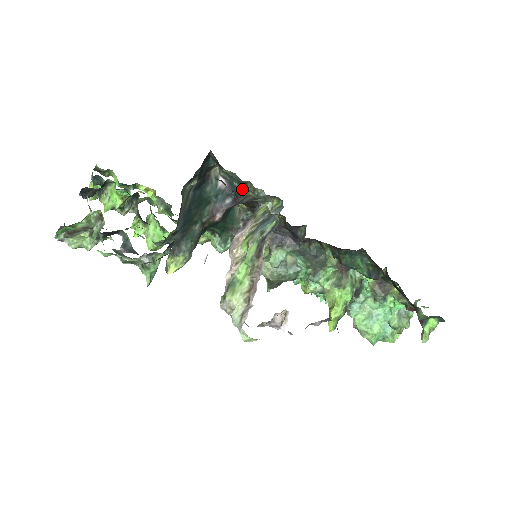
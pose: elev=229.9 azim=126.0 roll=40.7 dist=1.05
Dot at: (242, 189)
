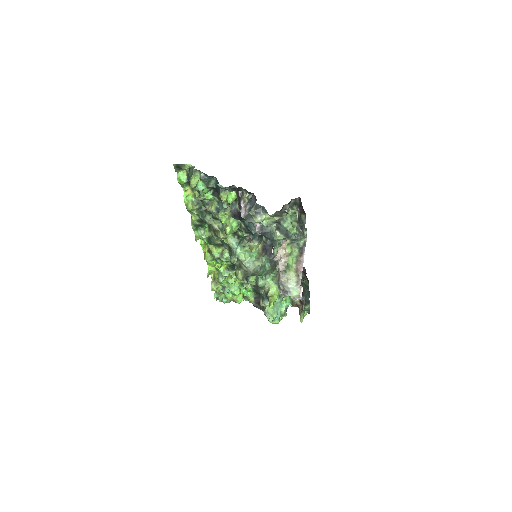
Dot at: occluded
